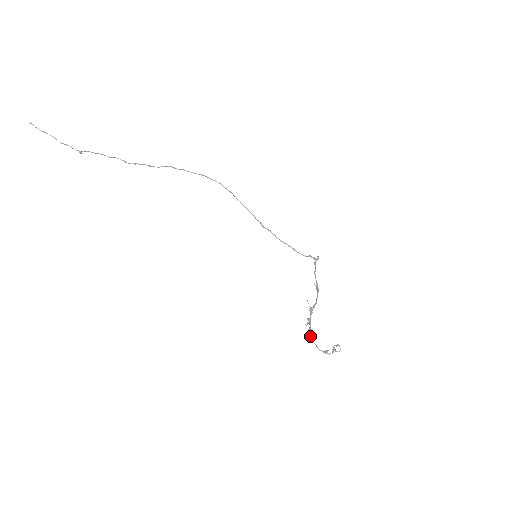
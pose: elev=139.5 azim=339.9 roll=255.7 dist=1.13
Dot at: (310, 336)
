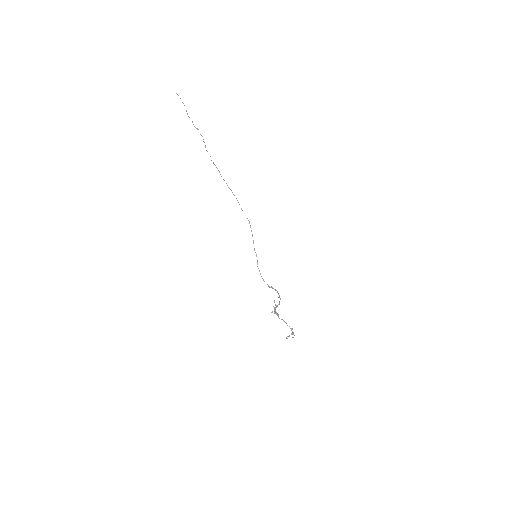
Dot at: occluded
